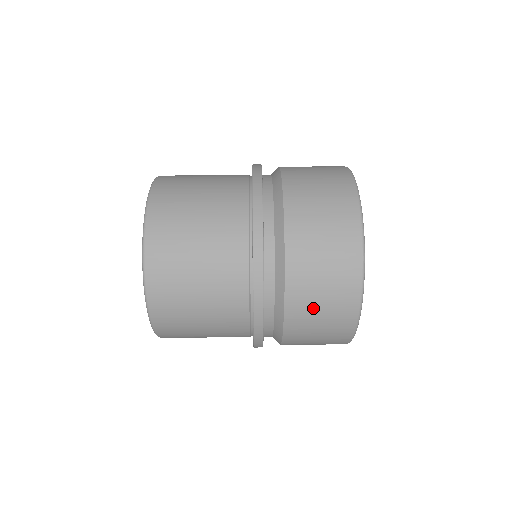
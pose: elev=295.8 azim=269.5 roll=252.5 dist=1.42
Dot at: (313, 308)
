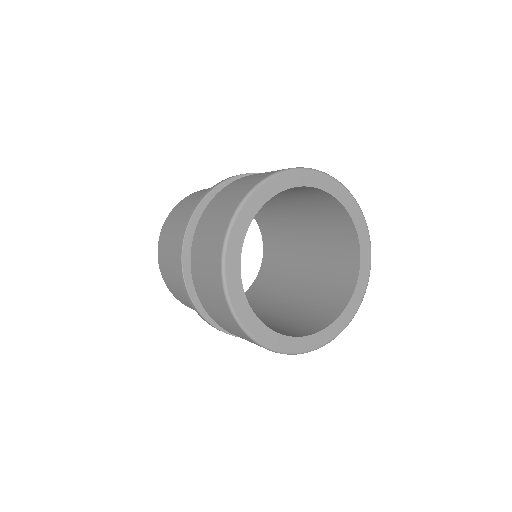
Dot at: (214, 212)
